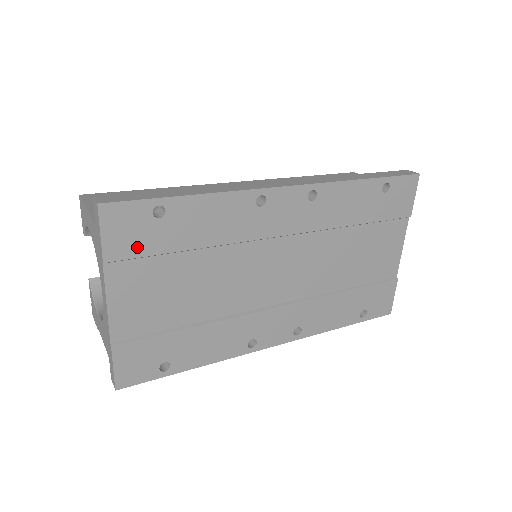
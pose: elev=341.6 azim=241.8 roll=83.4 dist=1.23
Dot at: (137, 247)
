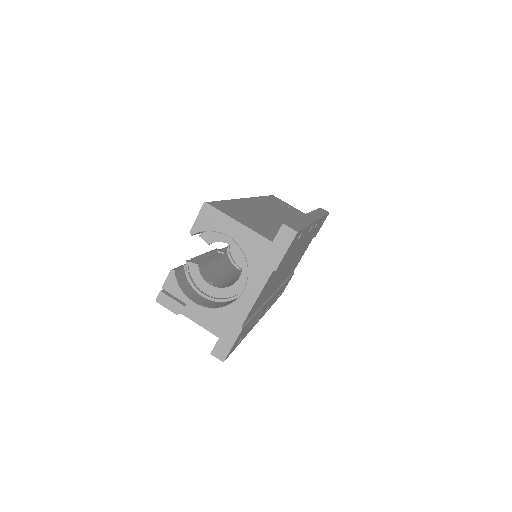
Dot at: (285, 259)
